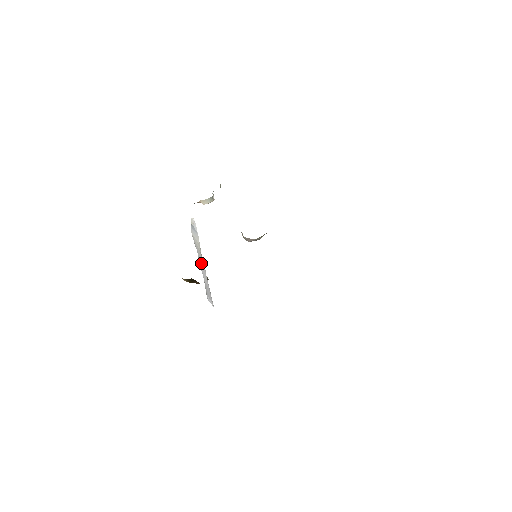
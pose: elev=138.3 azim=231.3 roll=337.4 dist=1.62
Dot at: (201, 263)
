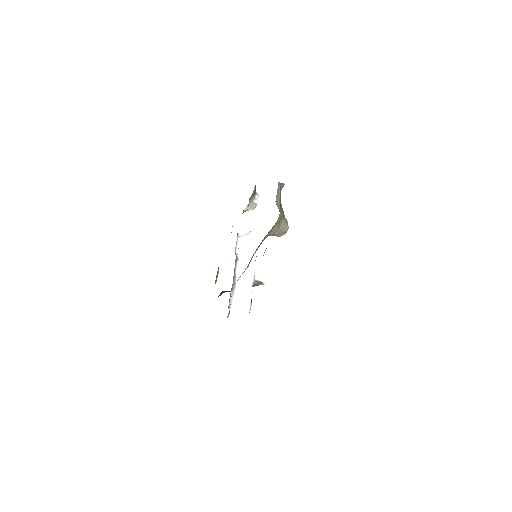
Dot at: occluded
